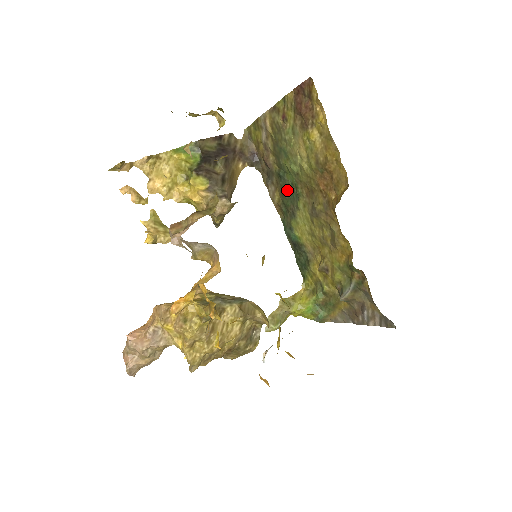
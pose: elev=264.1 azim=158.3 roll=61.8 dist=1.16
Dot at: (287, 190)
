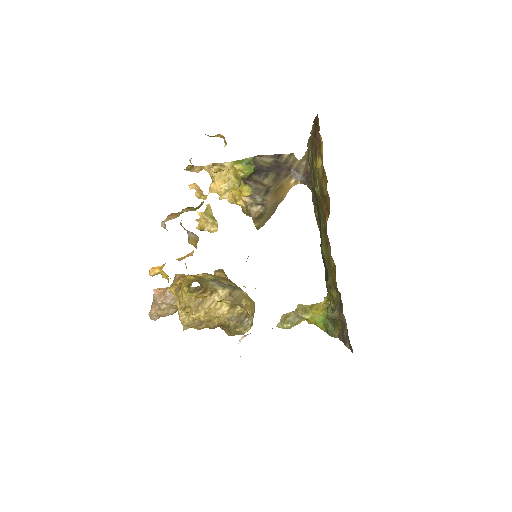
Dot at: occluded
